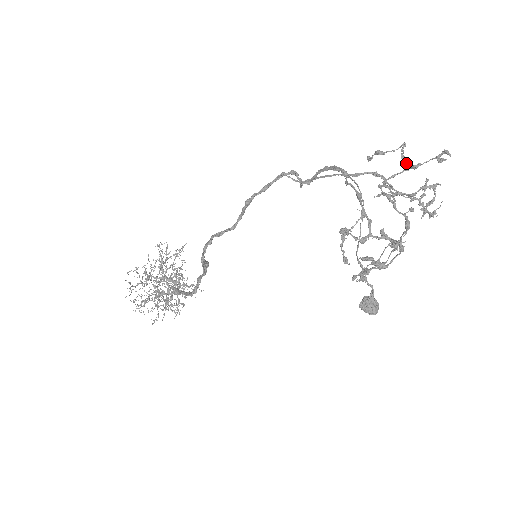
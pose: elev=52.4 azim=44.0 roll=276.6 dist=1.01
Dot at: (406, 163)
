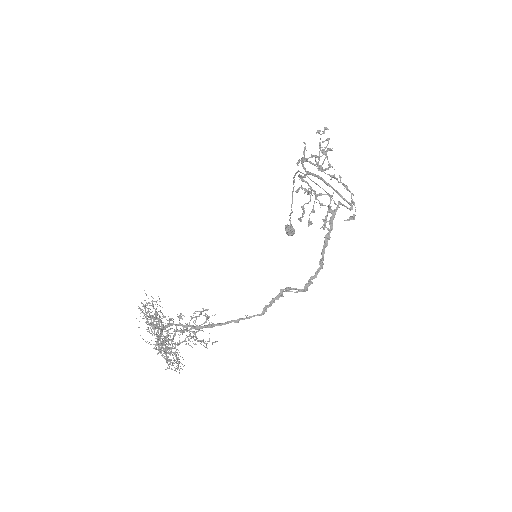
Dot at: (320, 147)
